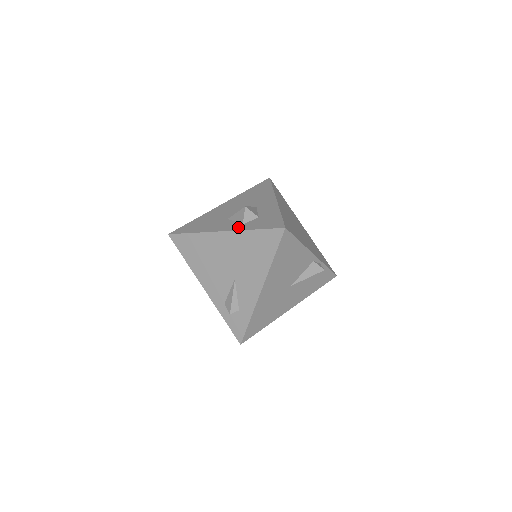
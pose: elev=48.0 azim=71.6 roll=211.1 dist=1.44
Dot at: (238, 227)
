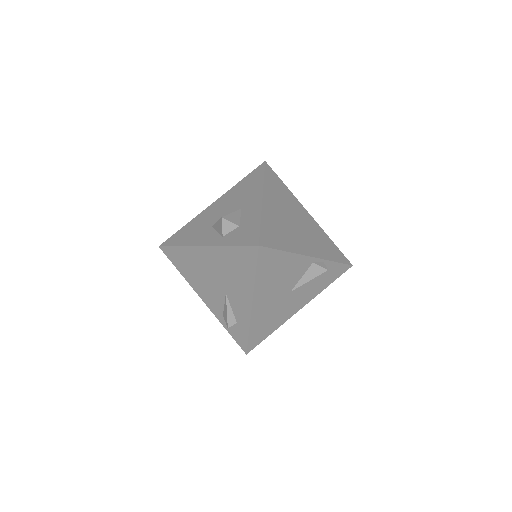
Dot at: (217, 241)
